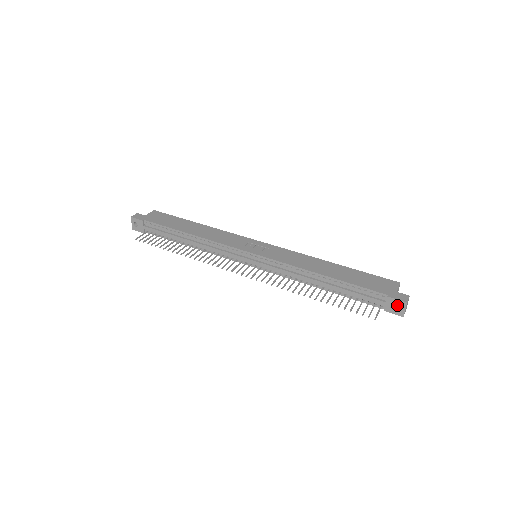
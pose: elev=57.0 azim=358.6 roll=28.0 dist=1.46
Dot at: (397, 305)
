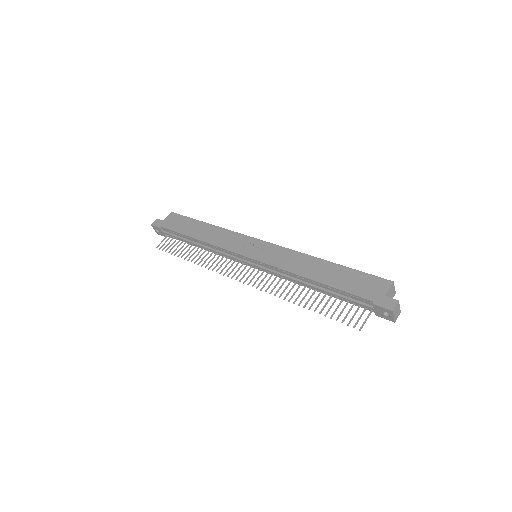
Dot at: occluded
